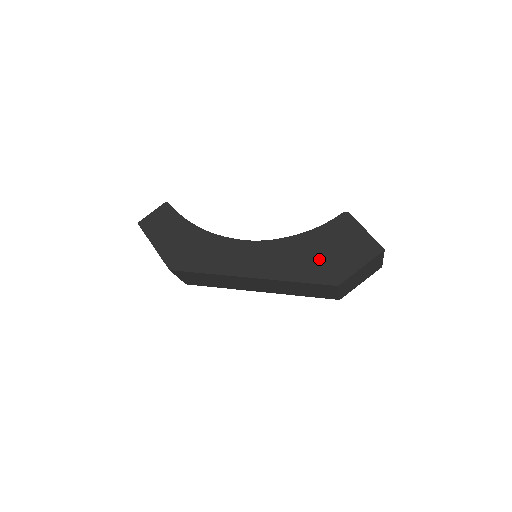
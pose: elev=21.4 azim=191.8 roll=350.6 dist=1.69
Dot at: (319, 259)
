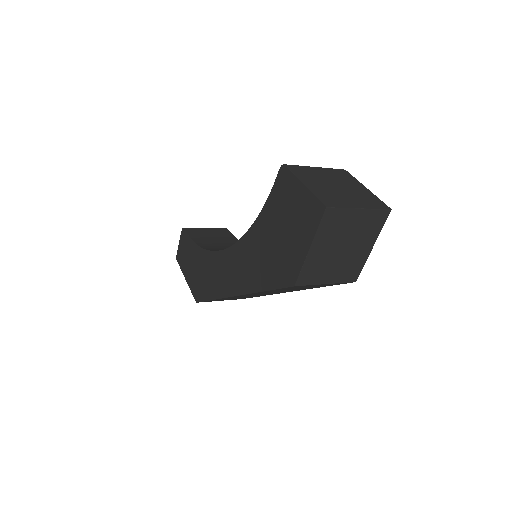
Dot at: (273, 251)
